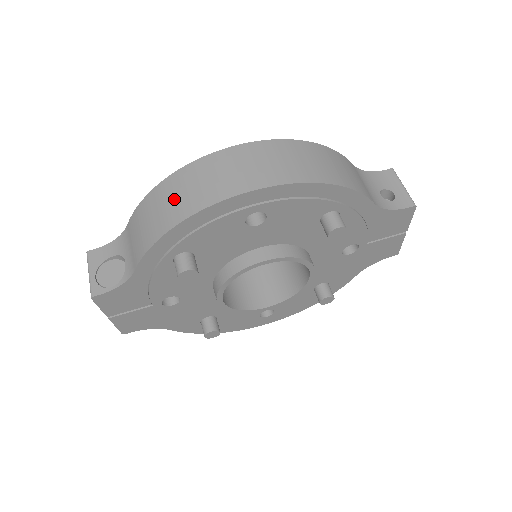
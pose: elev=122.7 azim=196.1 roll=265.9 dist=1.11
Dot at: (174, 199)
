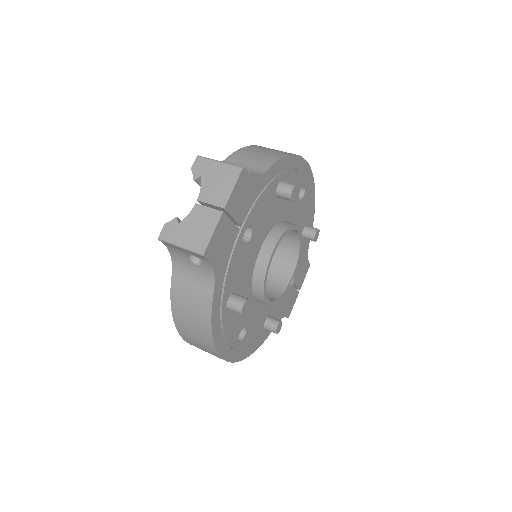
Dot at: (277, 150)
